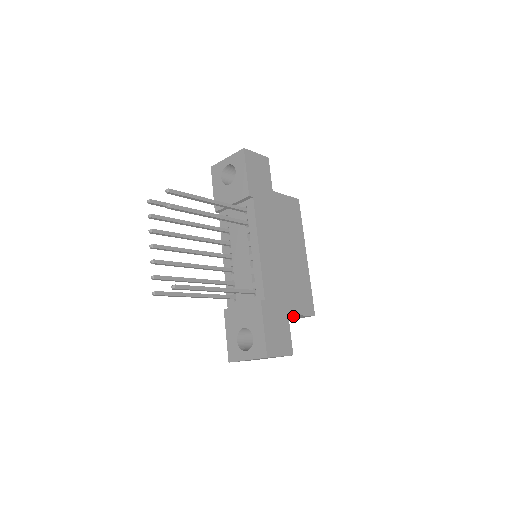
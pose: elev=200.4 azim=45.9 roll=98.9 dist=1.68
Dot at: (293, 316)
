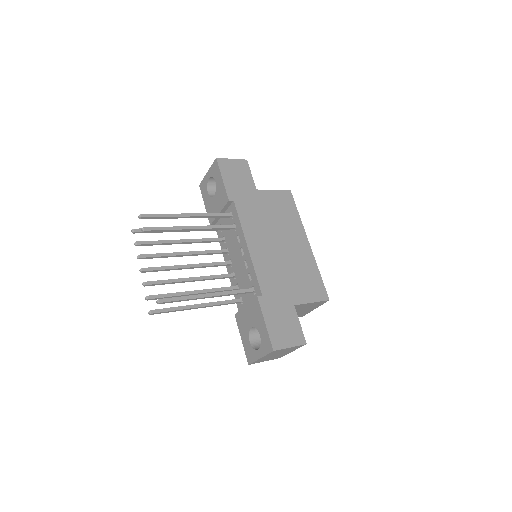
Dot at: (304, 305)
